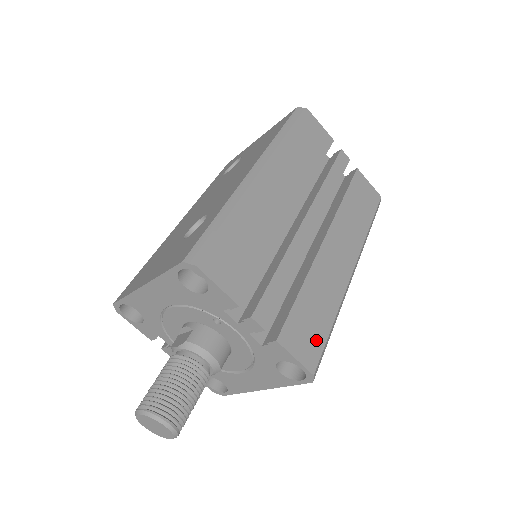
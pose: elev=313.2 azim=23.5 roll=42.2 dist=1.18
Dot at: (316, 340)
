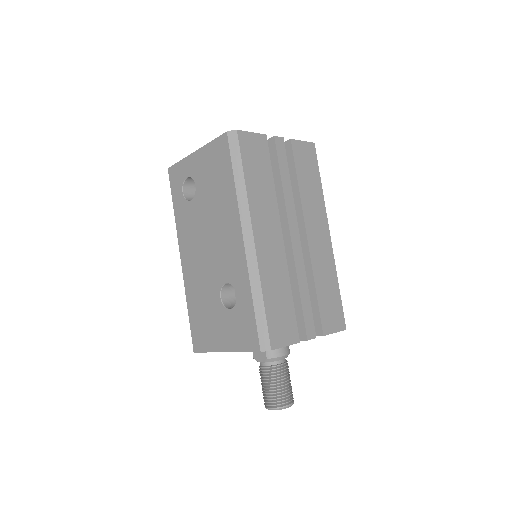
Dot at: (337, 309)
